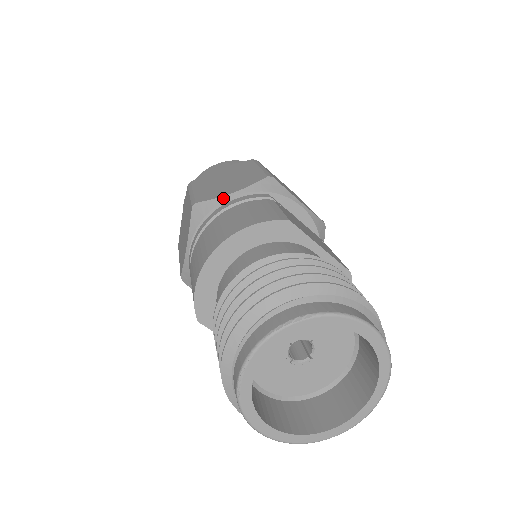
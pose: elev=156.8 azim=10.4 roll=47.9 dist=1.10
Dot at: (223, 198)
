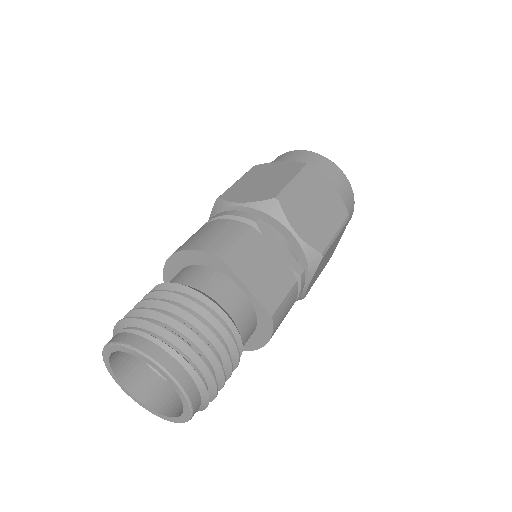
Dot at: (232, 204)
